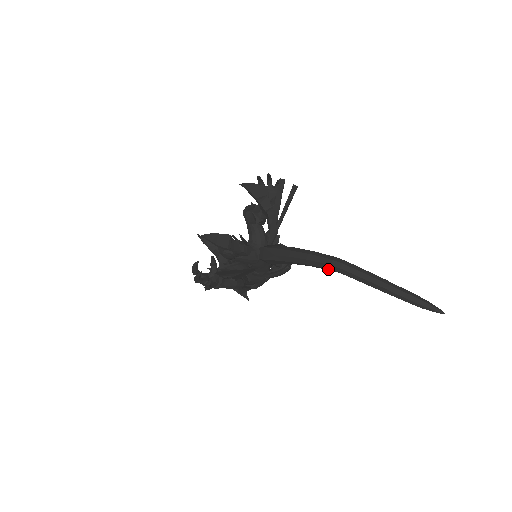
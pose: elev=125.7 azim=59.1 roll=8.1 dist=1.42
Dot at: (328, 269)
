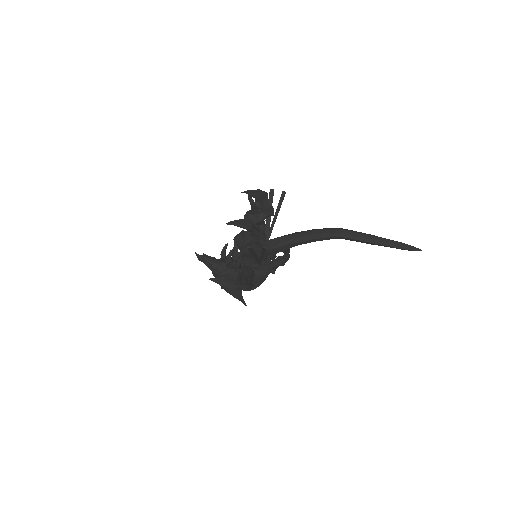
Dot at: (331, 237)
